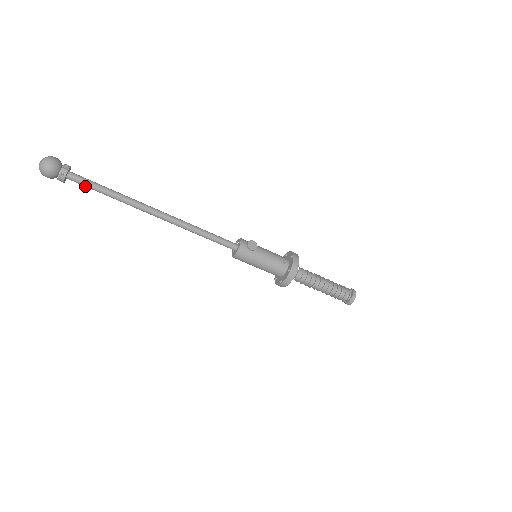
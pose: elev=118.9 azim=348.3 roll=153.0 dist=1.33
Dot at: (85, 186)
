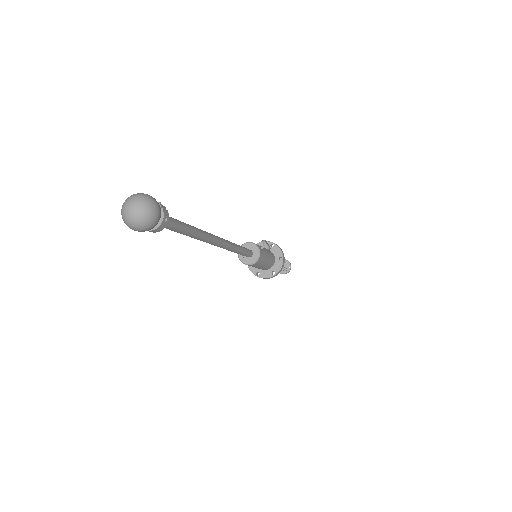
Dot at: (171, 229)
